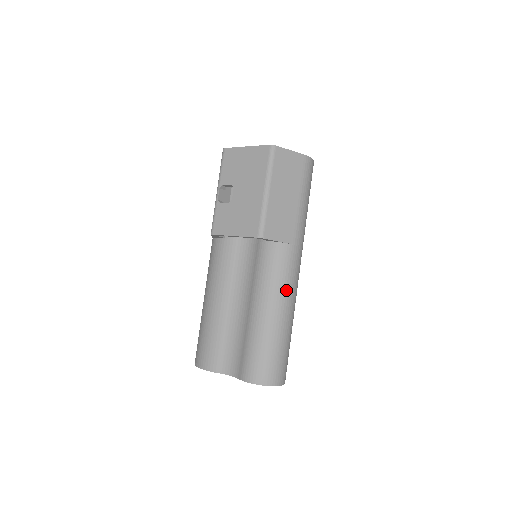
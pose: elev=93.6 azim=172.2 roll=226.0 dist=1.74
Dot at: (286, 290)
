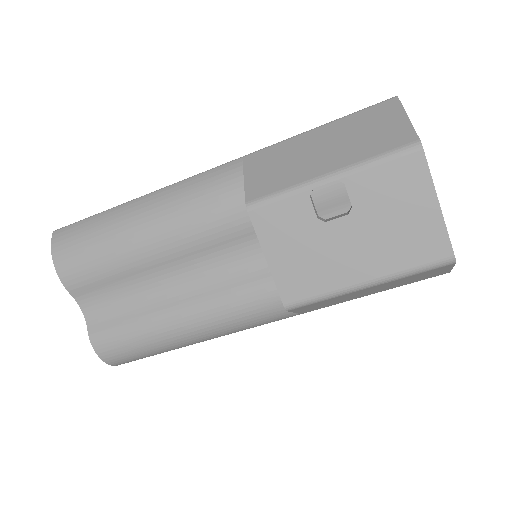
Dot at: (235, 332)
